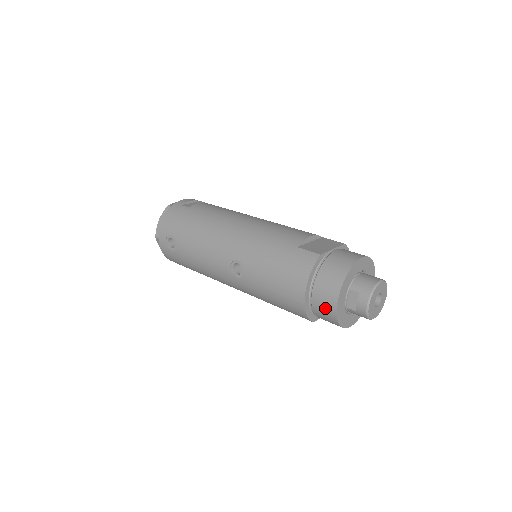
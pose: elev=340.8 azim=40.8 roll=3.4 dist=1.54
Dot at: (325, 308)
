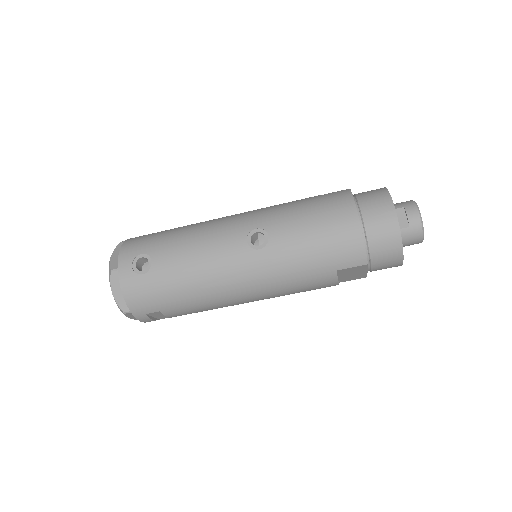
Dot at: (383, 224)
